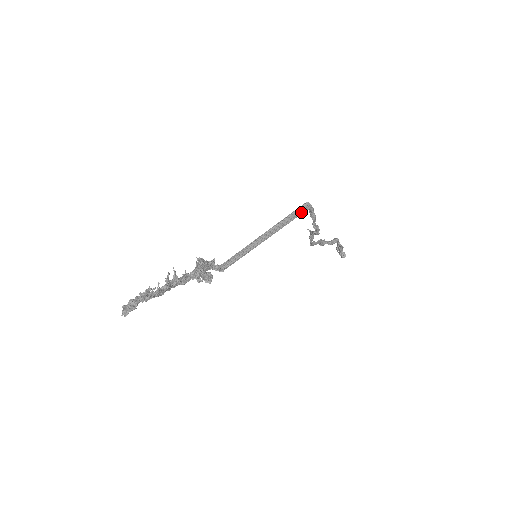
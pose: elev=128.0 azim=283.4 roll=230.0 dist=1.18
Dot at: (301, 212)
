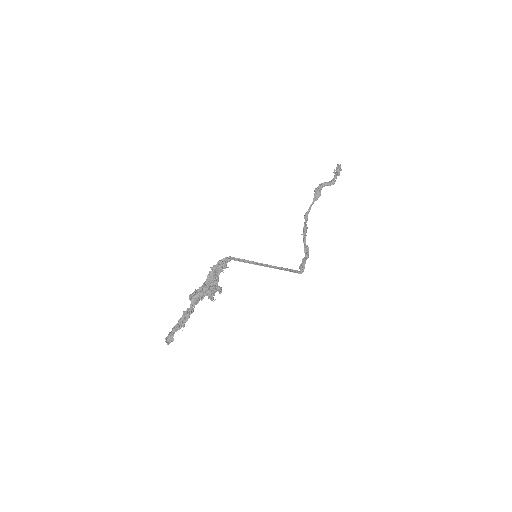
Dot at: (294, 270)
